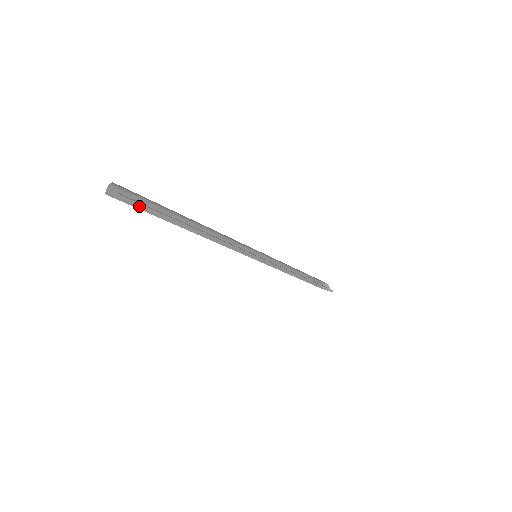
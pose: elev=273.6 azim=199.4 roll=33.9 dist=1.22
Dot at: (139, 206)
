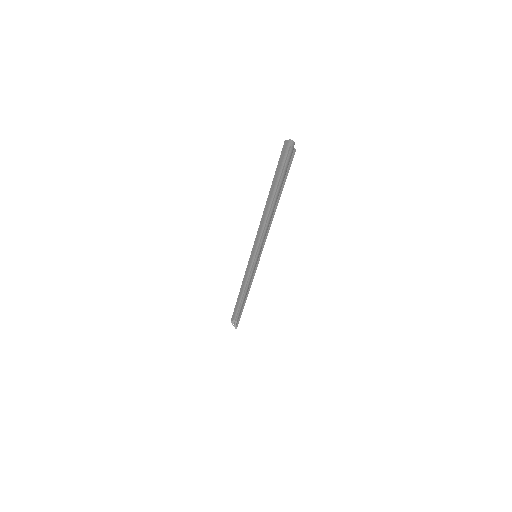
Dot at: occluded
